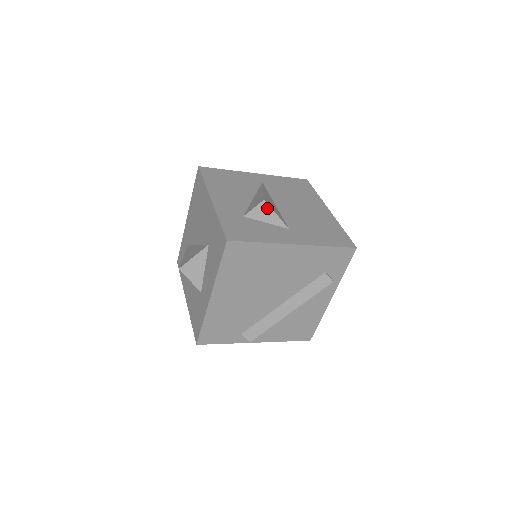
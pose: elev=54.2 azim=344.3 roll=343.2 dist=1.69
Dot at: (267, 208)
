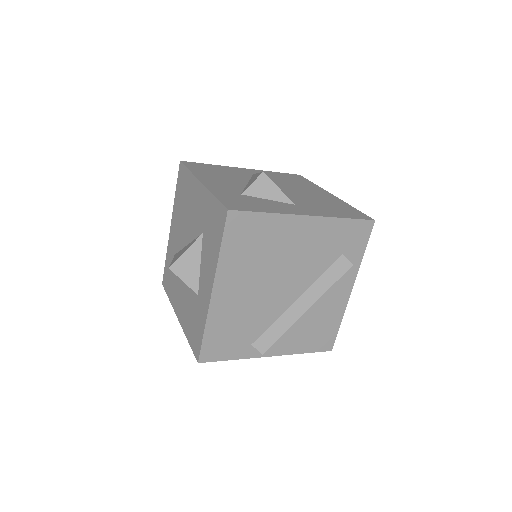
Dot at: (267, 182)
